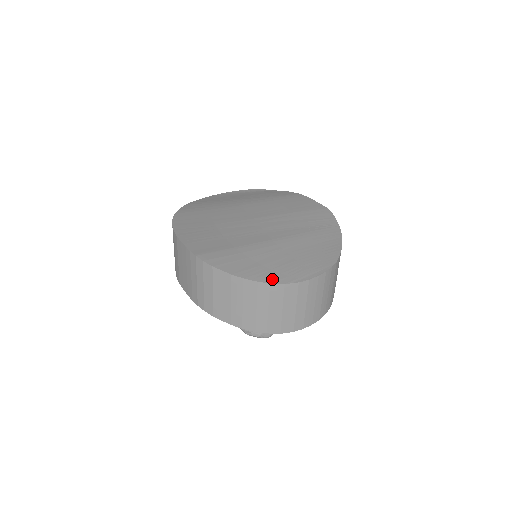
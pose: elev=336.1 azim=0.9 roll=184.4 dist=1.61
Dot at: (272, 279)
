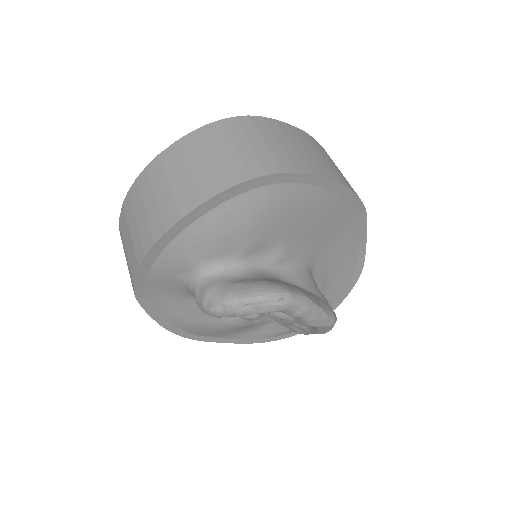
Dot at: occluded
